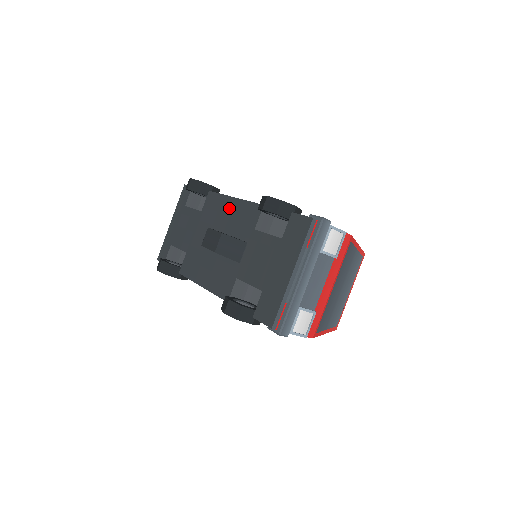
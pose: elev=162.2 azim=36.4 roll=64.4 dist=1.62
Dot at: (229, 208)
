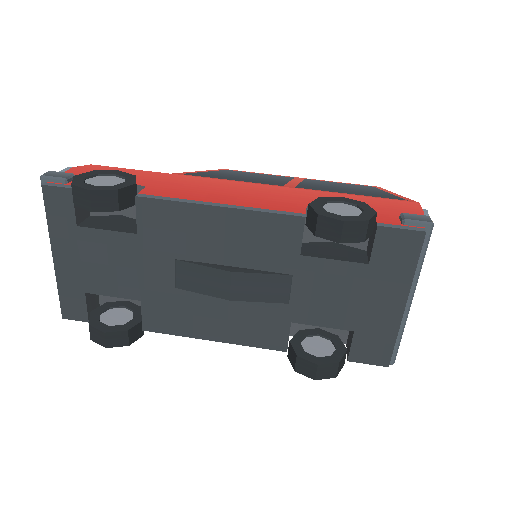
Dot at: (216, 226)
